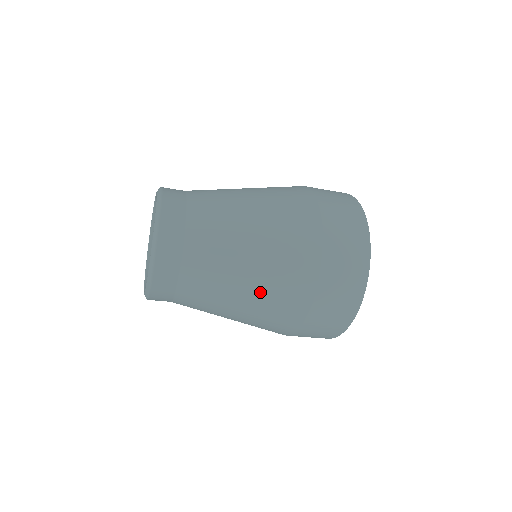
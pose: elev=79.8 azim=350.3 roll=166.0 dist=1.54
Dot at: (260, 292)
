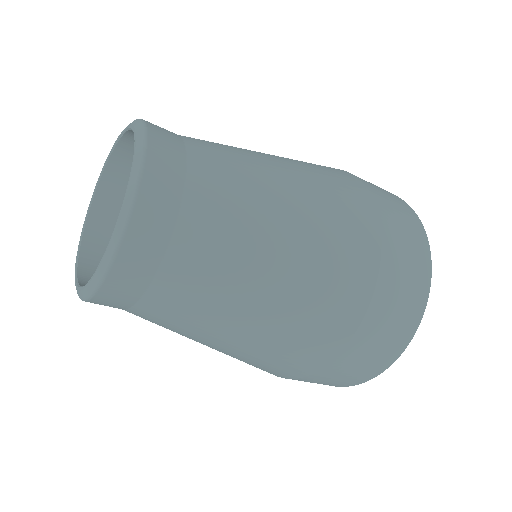
Dot at: (305, 259)
